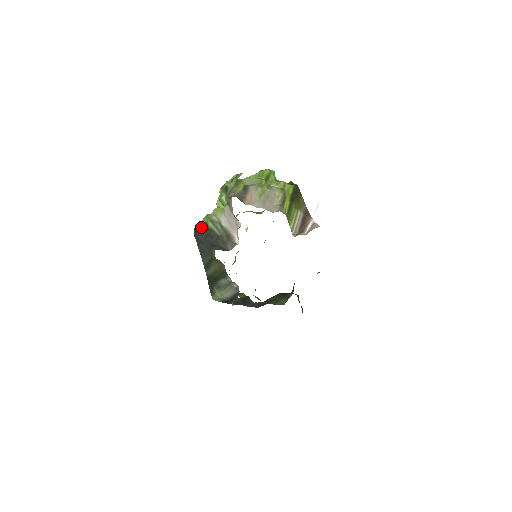
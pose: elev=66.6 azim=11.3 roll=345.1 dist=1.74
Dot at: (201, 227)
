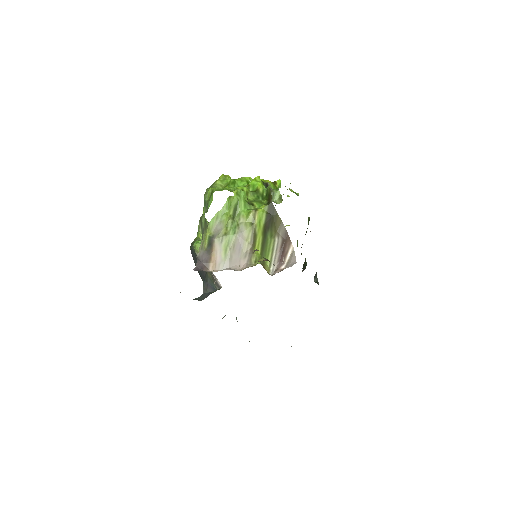
Dot at: (193, 252)
